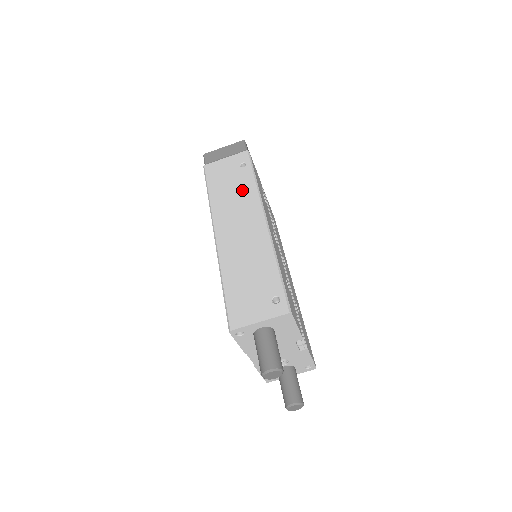
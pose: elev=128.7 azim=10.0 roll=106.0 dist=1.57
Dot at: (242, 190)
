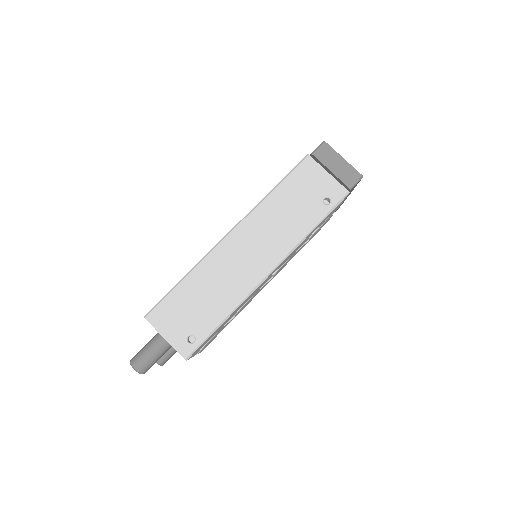
Dot at: (294, 224)
